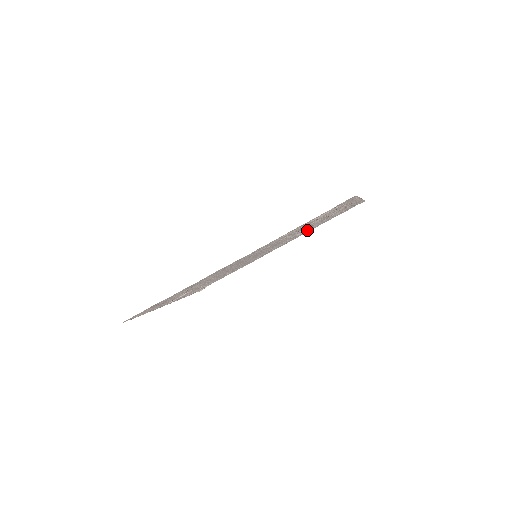
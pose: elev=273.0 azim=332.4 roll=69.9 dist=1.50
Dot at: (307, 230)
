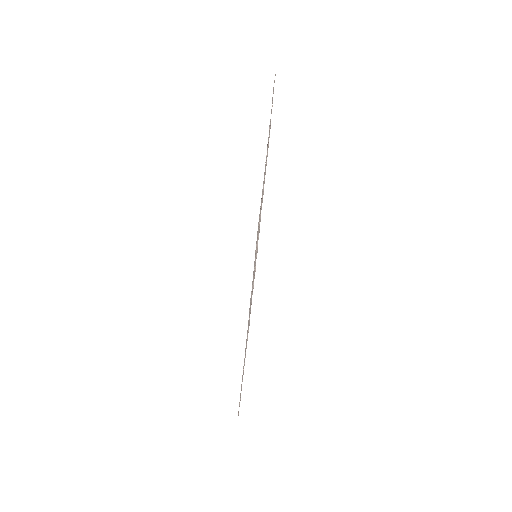
Dot at: occluded
